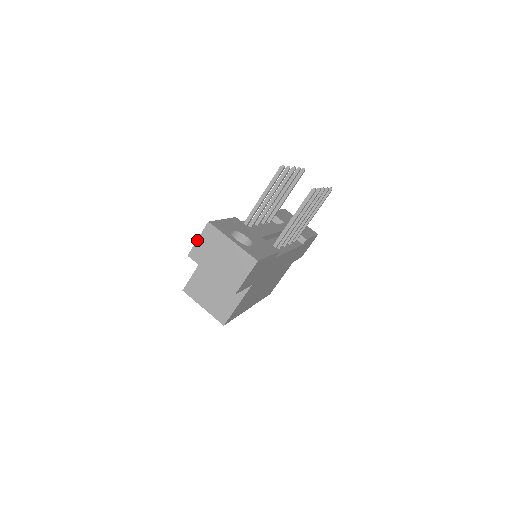
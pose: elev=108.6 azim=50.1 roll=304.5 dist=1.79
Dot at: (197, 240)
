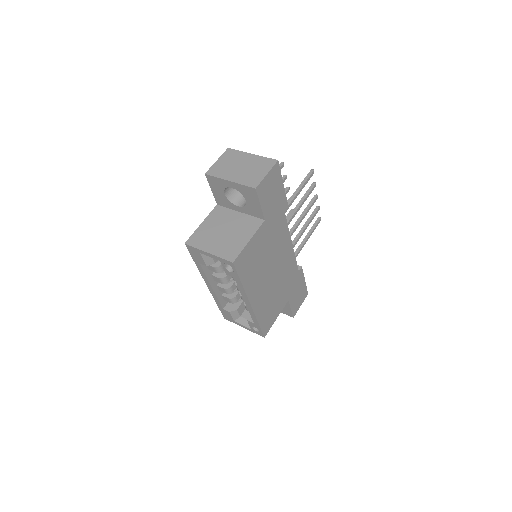
Dot at: (216, 161)
